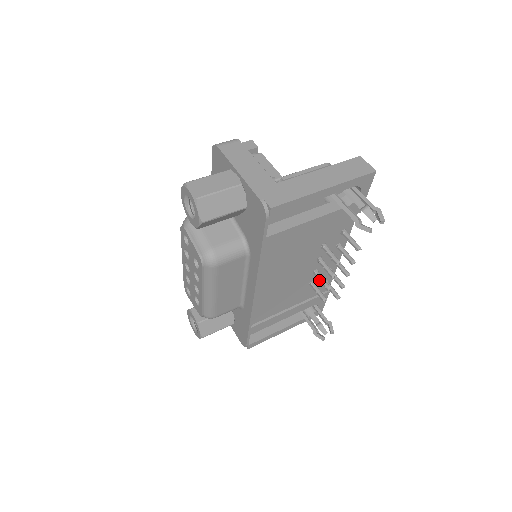
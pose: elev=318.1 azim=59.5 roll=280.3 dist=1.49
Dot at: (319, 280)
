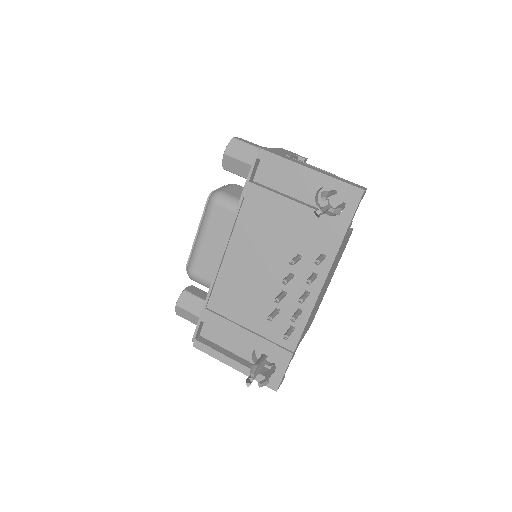
Dot at: occluded
